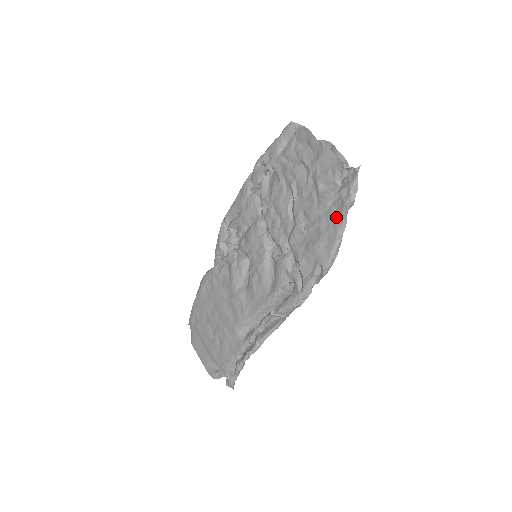
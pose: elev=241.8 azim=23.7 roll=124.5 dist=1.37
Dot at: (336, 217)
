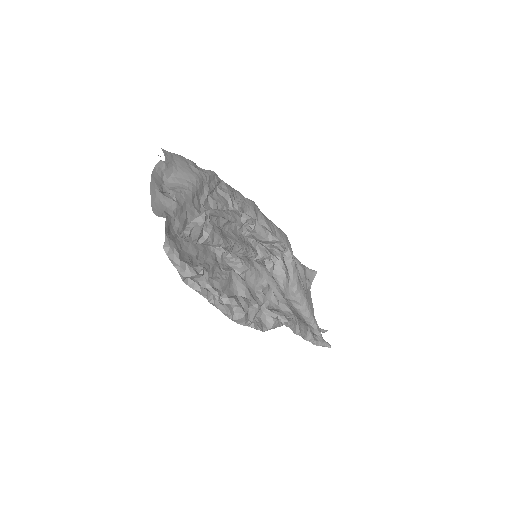
Dot at: (198, 283)
